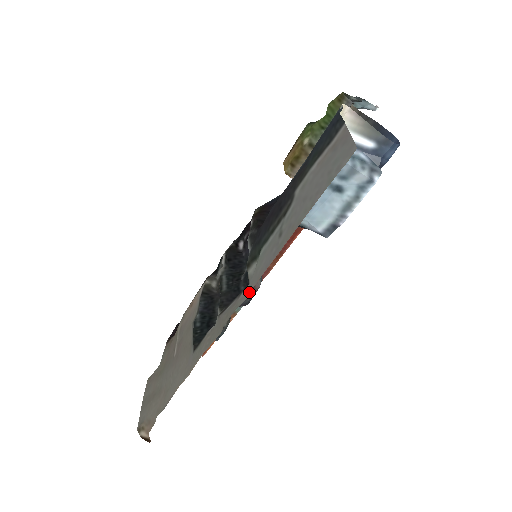
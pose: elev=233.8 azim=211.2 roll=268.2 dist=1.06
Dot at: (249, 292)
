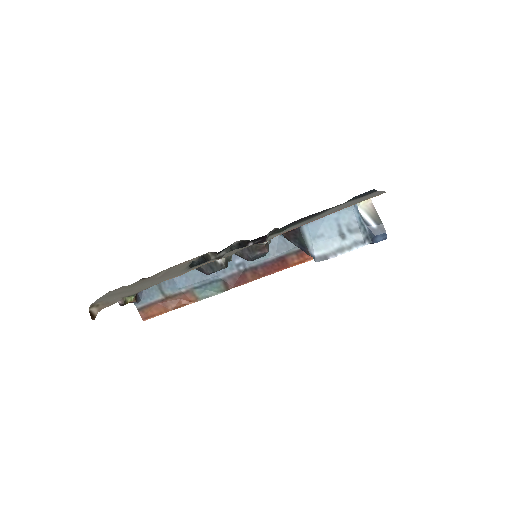
Dot at: occluded
